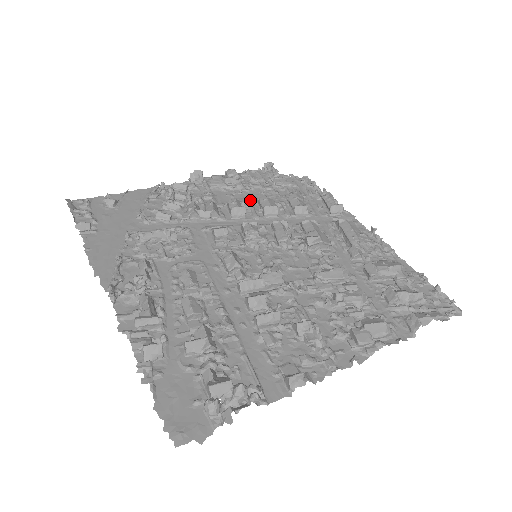
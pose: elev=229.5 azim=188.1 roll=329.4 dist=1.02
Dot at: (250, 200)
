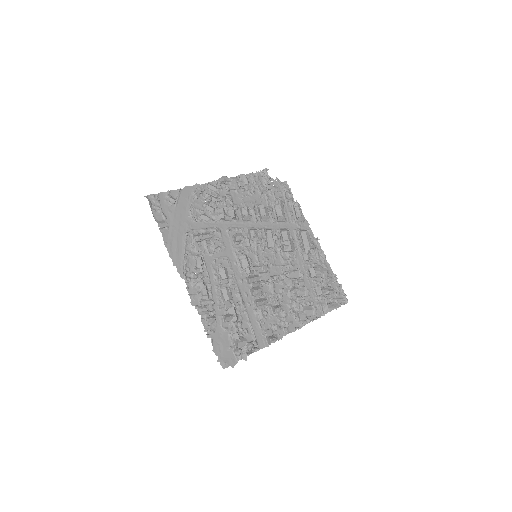
Dot at: (253, 206)
